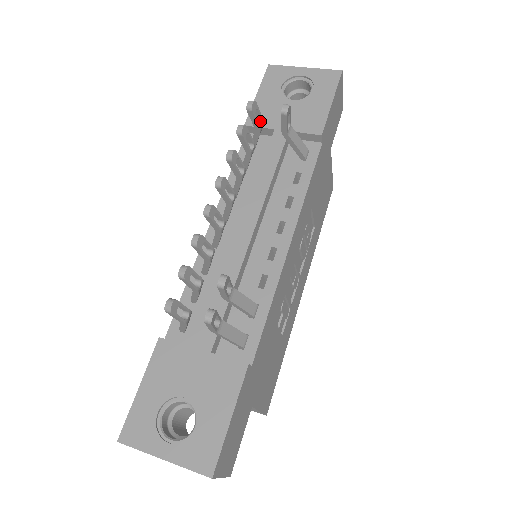
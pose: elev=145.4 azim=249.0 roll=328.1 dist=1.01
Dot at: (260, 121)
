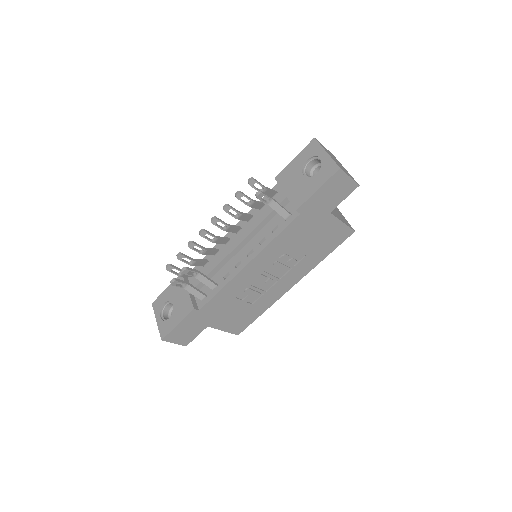
Dot at: (263, 188)
